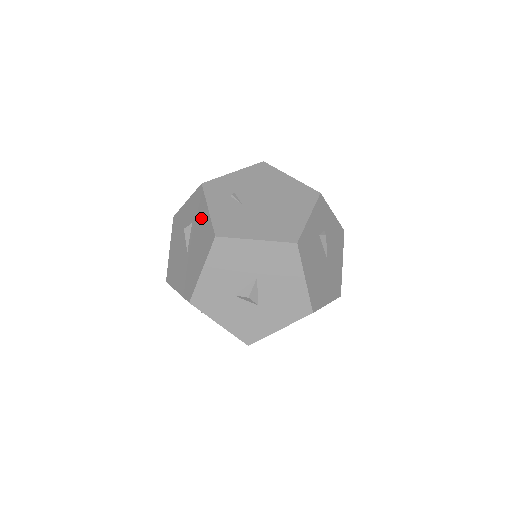
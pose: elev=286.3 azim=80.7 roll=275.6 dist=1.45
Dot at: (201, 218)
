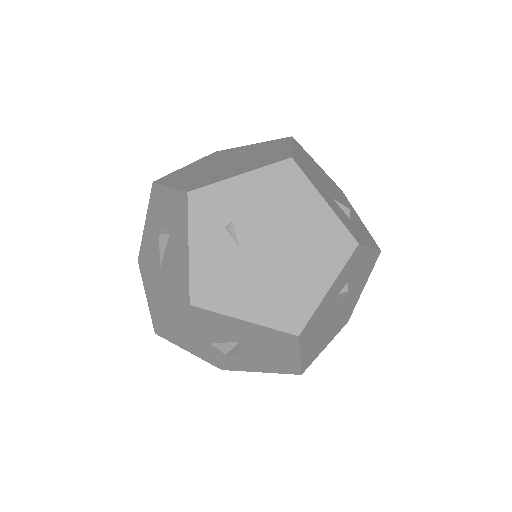
Dot at: (179, 247)
